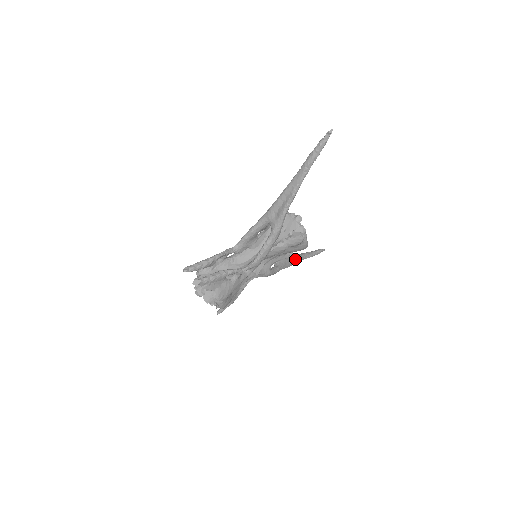
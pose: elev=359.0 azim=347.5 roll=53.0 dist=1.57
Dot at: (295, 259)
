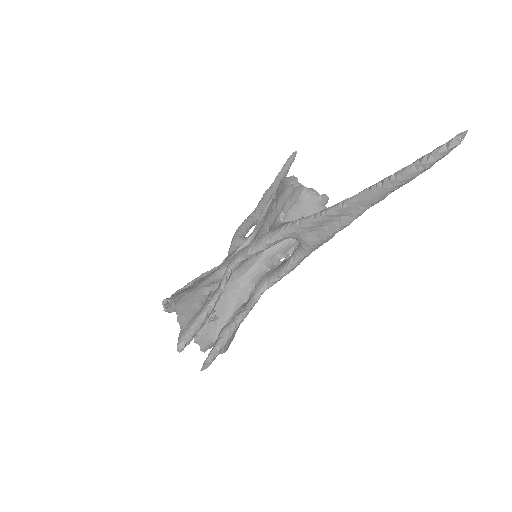
Dot at: occluded
